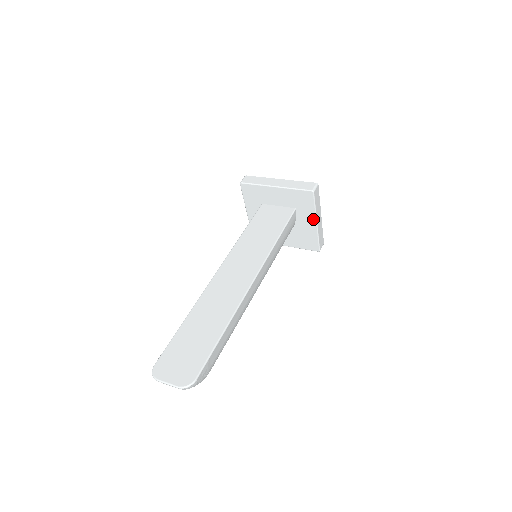
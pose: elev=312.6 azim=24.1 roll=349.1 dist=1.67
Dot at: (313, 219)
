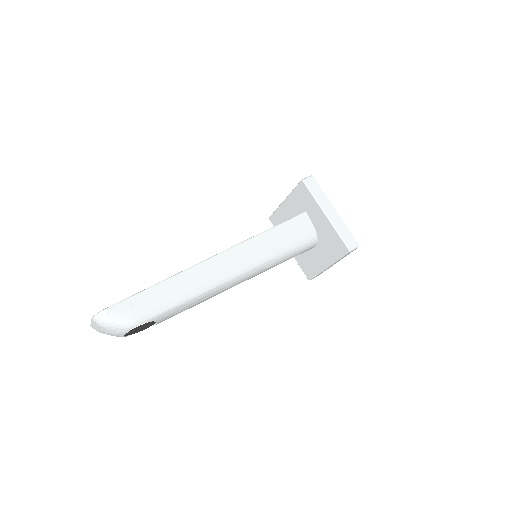
Dot at: (321, 212)
